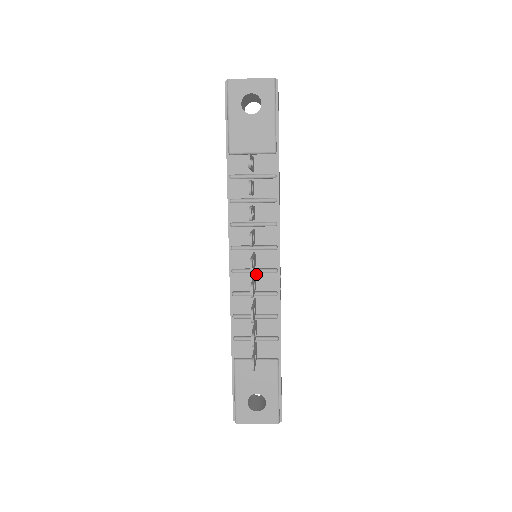
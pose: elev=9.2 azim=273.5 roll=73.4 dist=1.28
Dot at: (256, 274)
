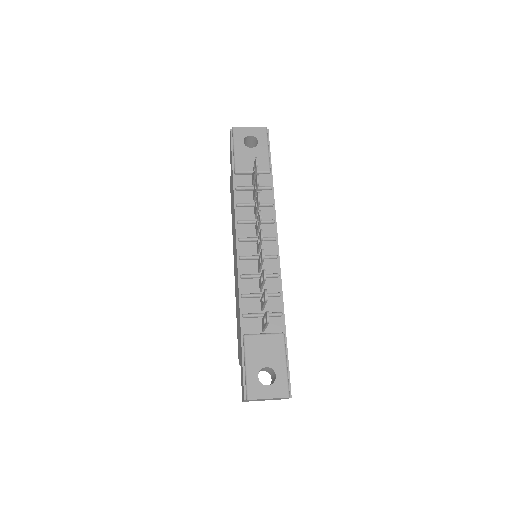
Dot at: occluded
